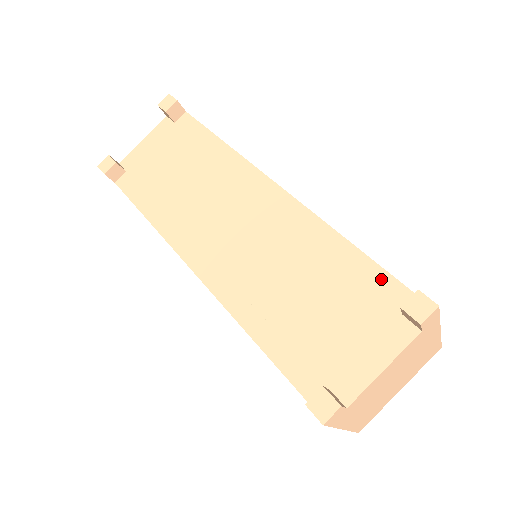
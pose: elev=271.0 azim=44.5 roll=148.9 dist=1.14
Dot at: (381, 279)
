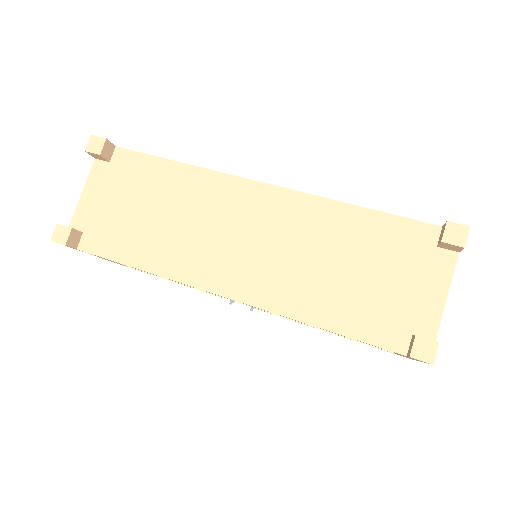
Dot at: (404, 226)
